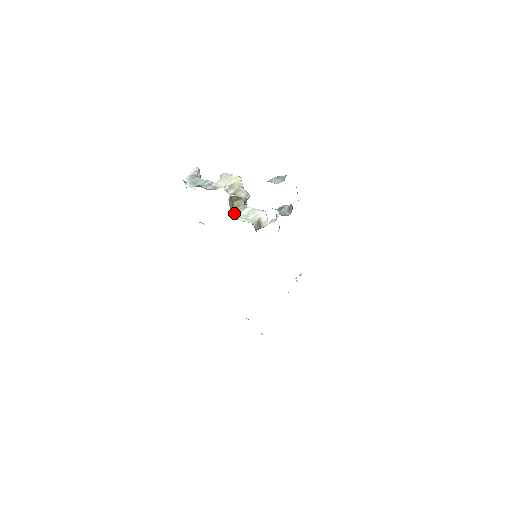
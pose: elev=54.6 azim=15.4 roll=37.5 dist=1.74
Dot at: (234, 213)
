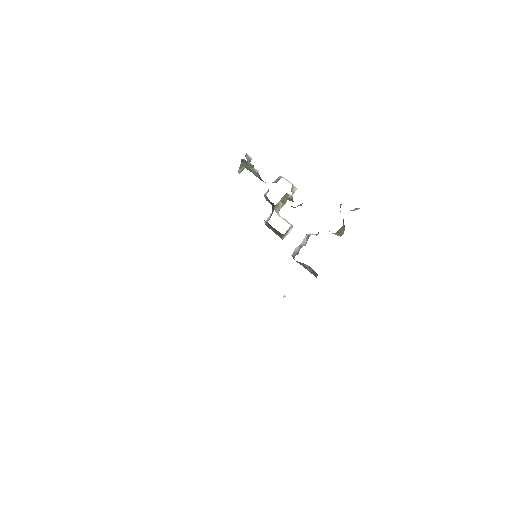
Dot at: (274, 208)
